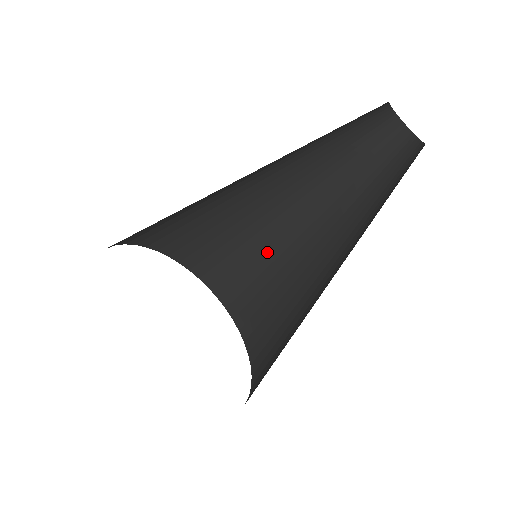
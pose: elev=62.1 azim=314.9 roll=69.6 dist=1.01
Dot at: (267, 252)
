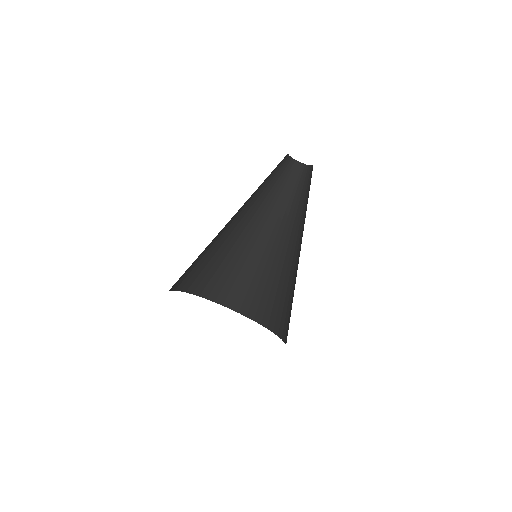
Dot at: (275, 273)
